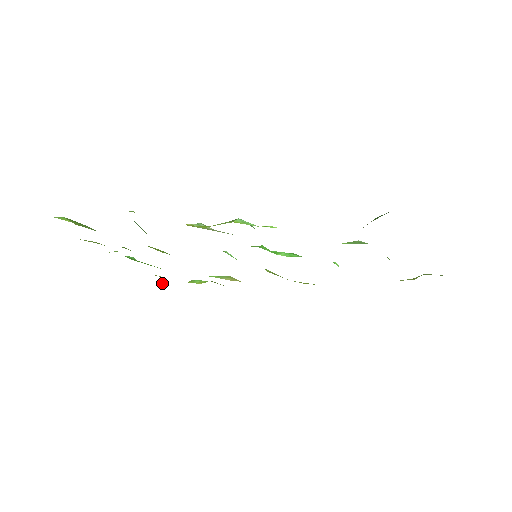
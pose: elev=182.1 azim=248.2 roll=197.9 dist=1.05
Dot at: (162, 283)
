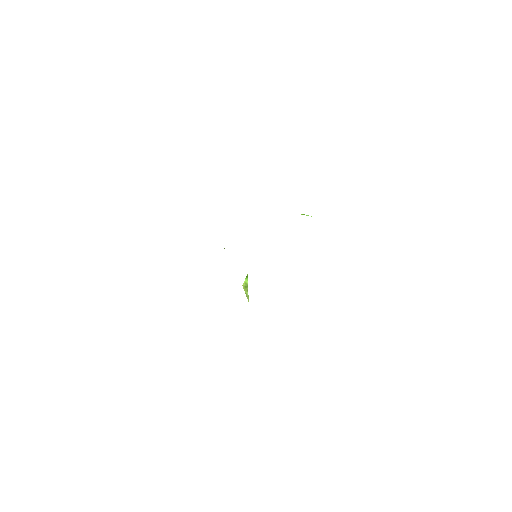
Dot at: occluded
